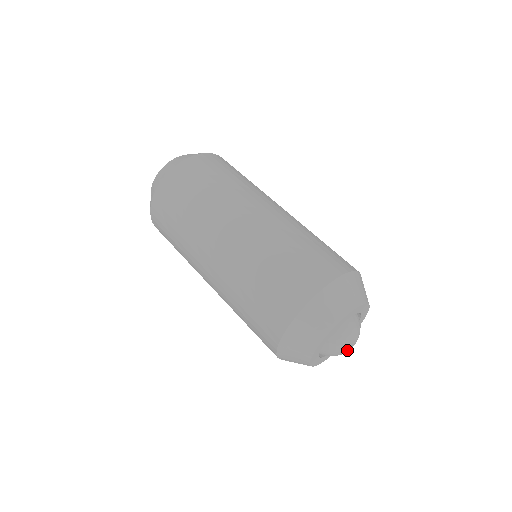
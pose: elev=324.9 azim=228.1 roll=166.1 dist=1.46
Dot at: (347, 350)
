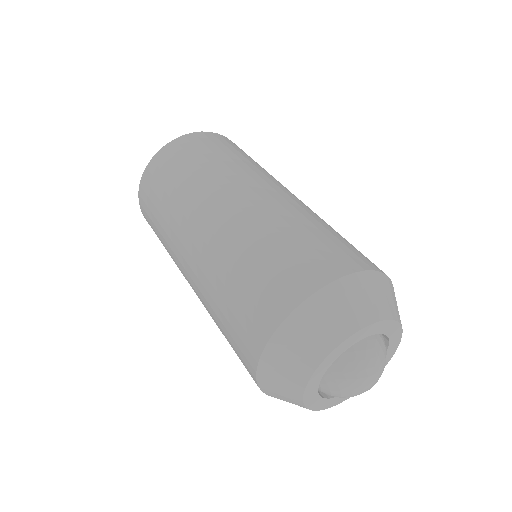
Dot at: (363, 390)
